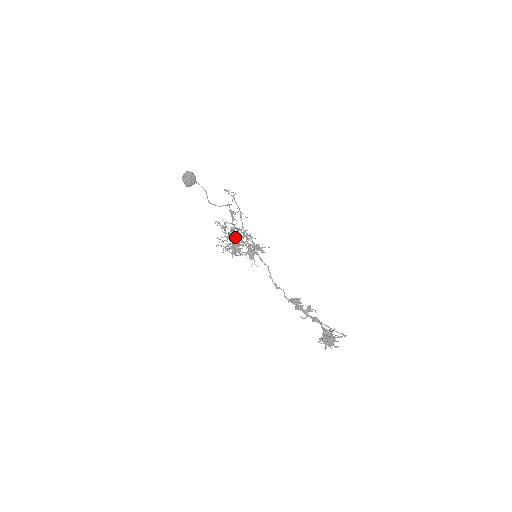
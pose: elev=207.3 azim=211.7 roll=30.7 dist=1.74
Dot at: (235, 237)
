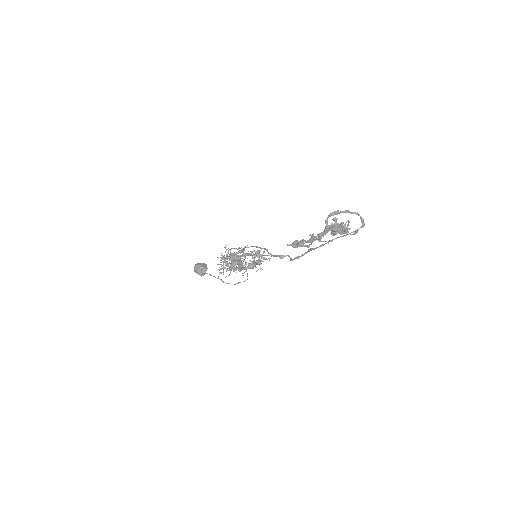
Dot at: occluded
